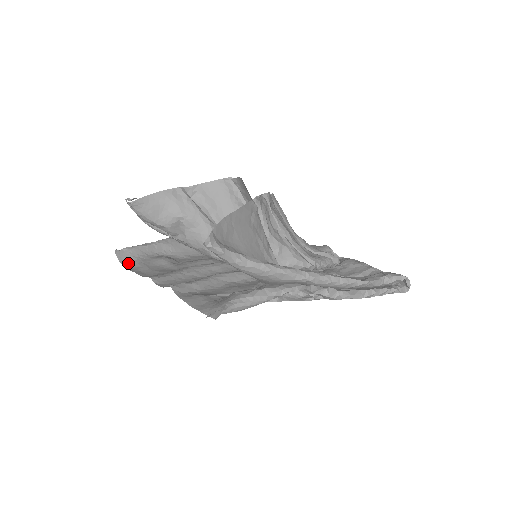
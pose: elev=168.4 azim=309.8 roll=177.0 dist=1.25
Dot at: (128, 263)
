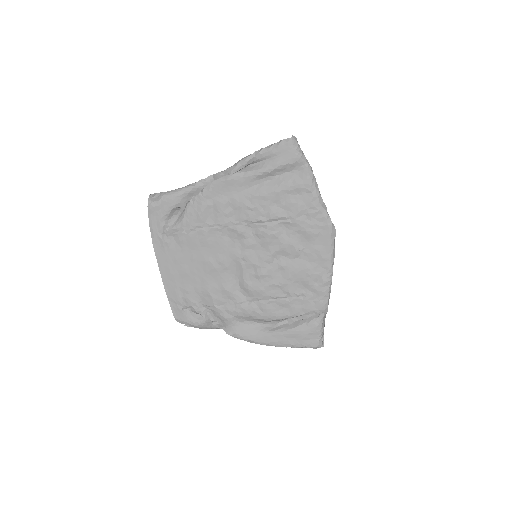
Dot at: (185, 319)
